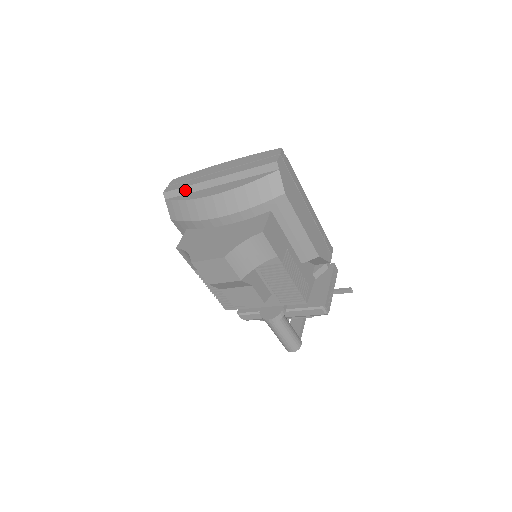
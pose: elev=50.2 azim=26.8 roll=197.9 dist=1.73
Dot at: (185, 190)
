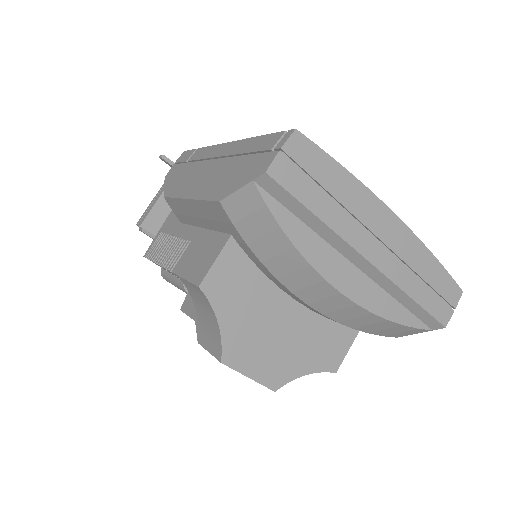
Dot at: (308, 217)
